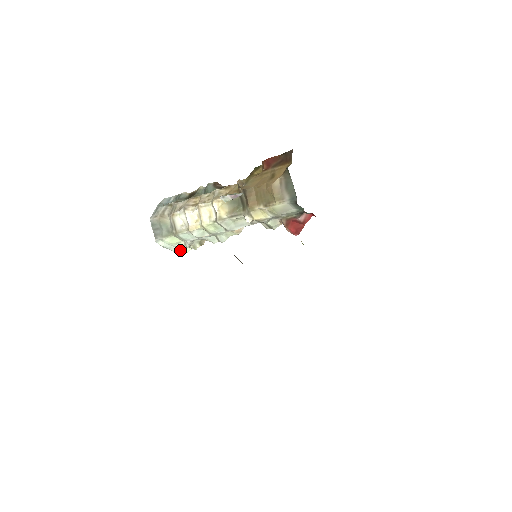
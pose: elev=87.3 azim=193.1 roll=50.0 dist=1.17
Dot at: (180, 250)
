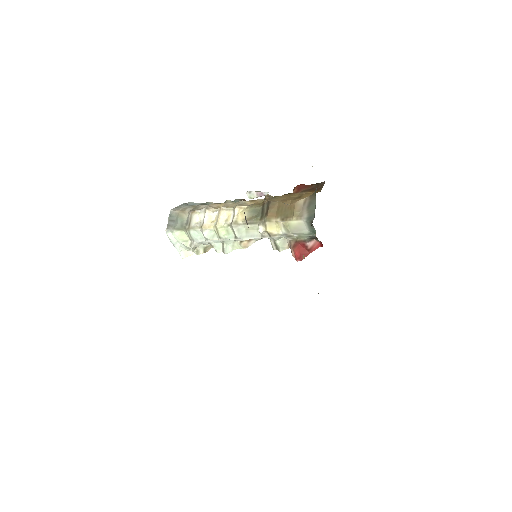
Dot at: (183, 251)
